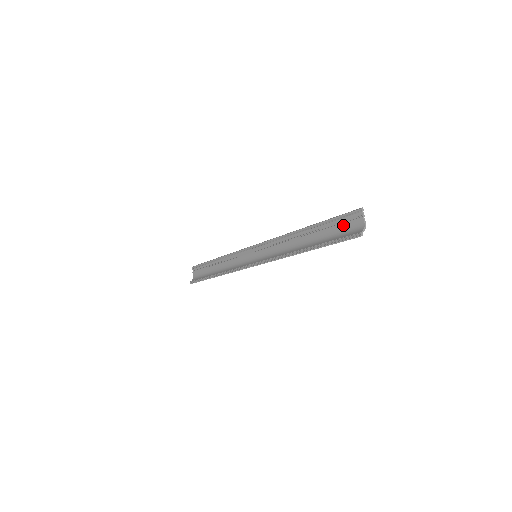
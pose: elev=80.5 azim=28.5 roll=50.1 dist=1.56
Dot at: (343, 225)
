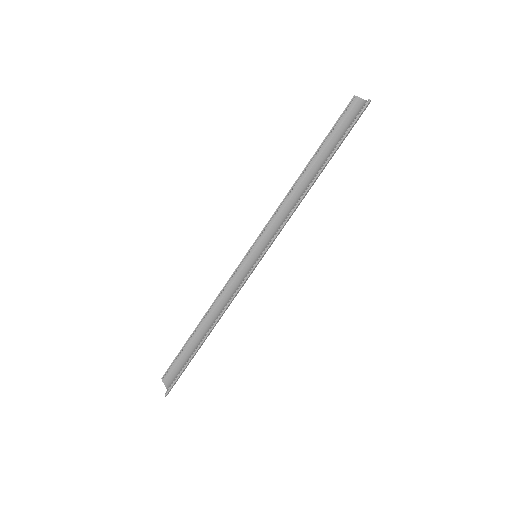
Dot at: (344, 123)
